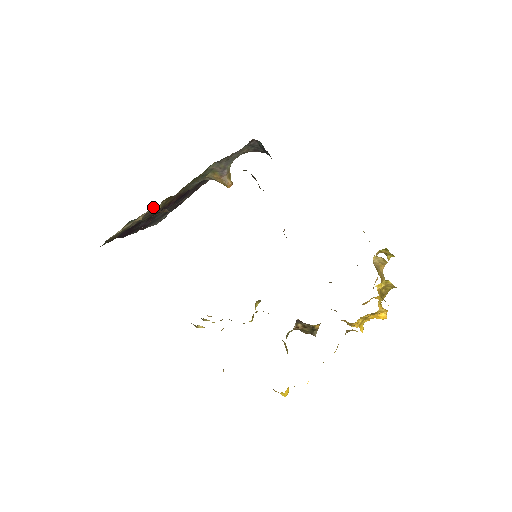
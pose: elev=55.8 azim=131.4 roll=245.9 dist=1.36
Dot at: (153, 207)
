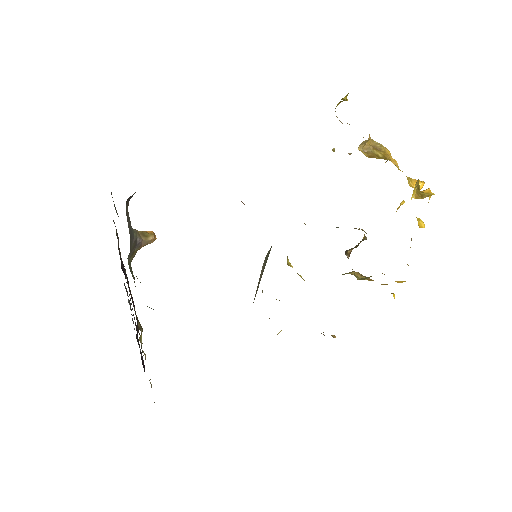
Dot at: occluded
